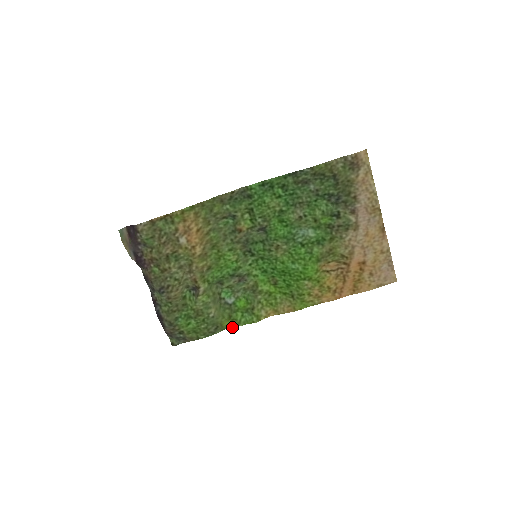
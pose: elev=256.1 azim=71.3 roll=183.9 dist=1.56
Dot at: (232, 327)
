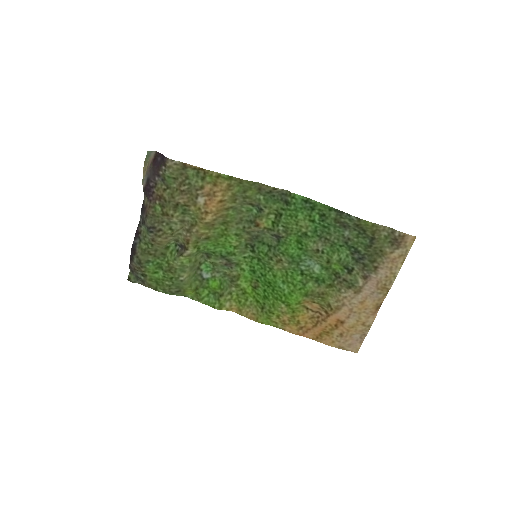
Dot at: (192, 299)
